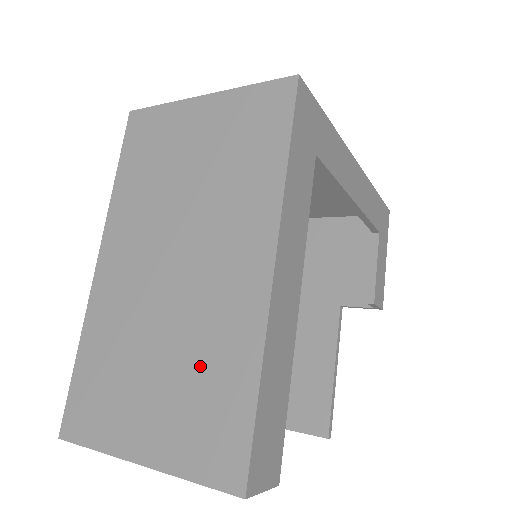
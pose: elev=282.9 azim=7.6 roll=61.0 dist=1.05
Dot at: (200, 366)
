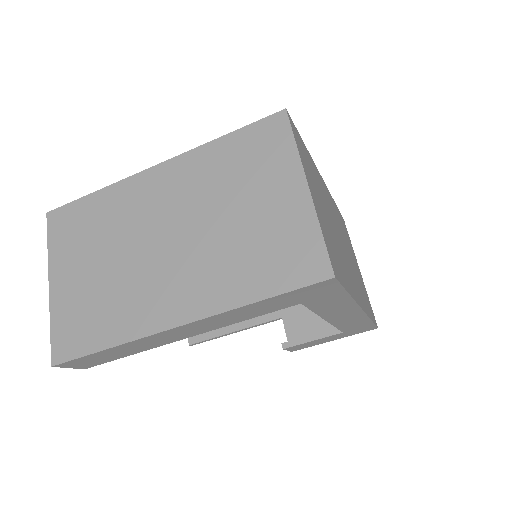
Dot at: (108, 300)
